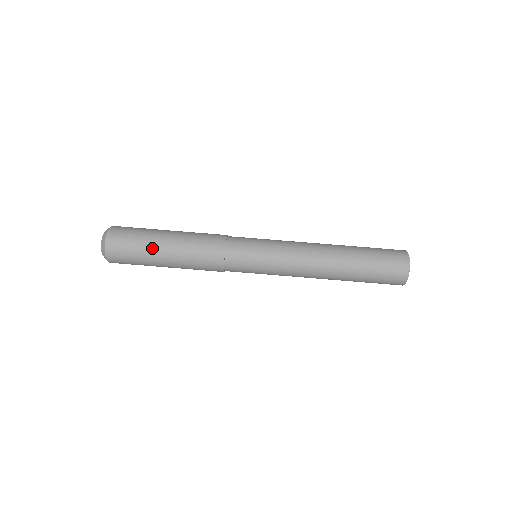
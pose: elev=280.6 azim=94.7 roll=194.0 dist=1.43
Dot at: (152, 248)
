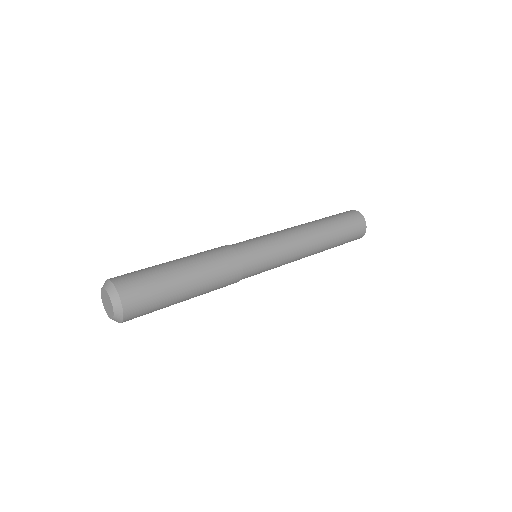
Dot at: occluded
